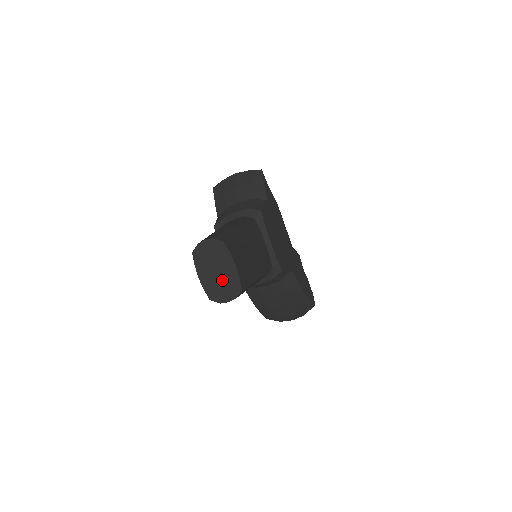
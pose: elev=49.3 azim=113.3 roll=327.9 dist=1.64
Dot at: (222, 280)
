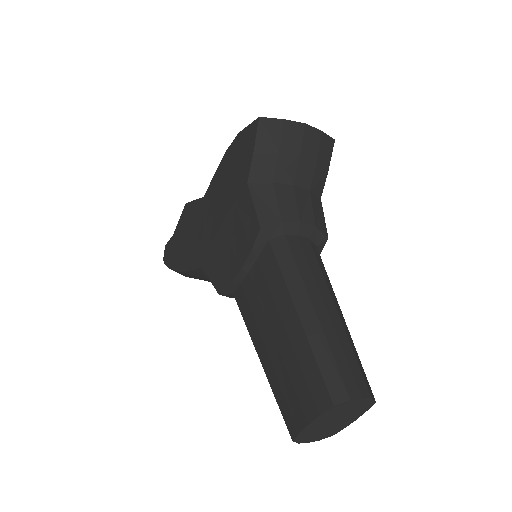
Dot at: (328, 428)
